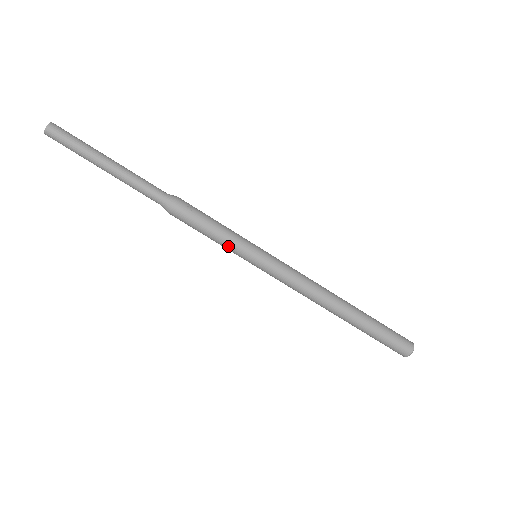
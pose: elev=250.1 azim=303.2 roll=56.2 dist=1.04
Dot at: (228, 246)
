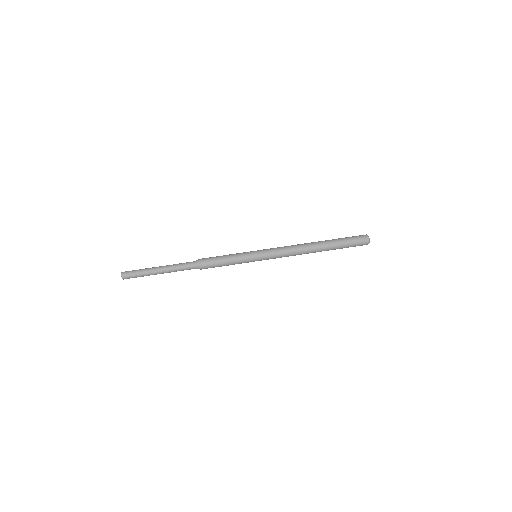
Dot at: (239, 257)
